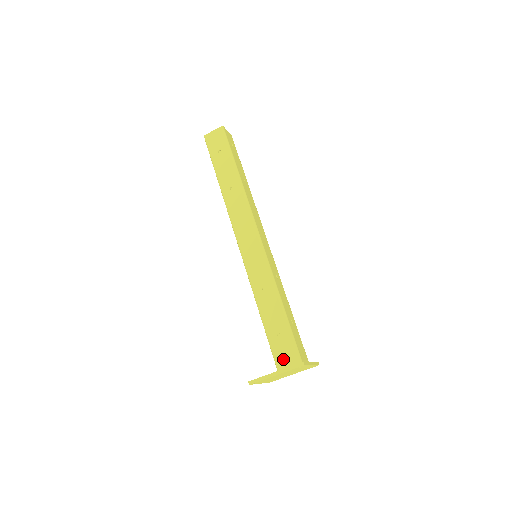
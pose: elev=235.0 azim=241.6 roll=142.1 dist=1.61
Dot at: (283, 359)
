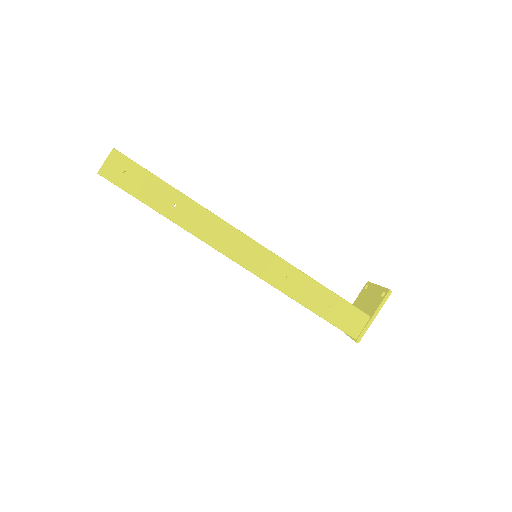
Dot at: occluded
